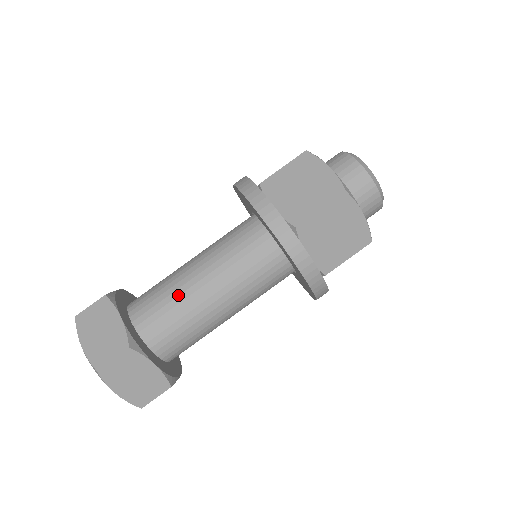
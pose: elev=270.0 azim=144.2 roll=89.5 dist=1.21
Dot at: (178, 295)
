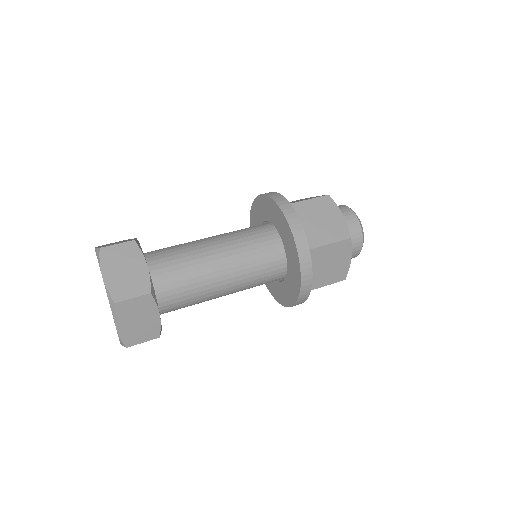
Dot at: (186, 243)
